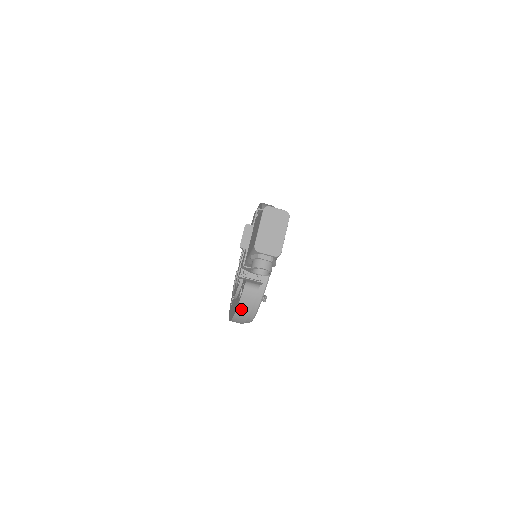
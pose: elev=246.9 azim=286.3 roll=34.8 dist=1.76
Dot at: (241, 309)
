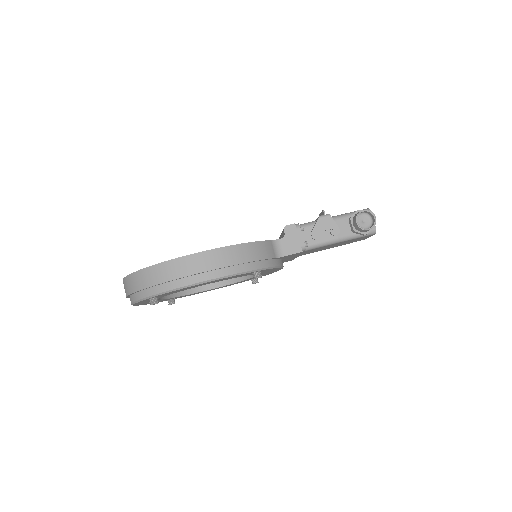
Dot at: (248, 248)
